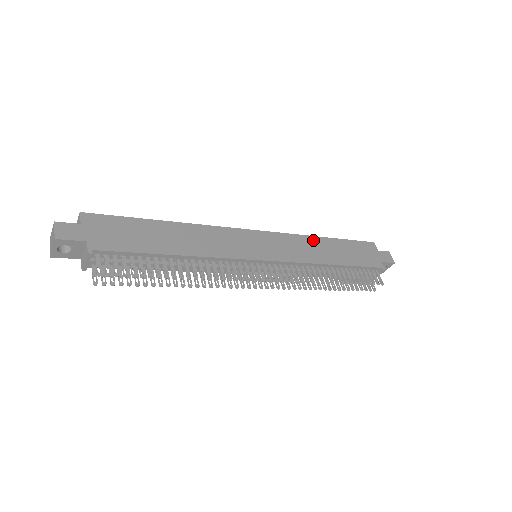
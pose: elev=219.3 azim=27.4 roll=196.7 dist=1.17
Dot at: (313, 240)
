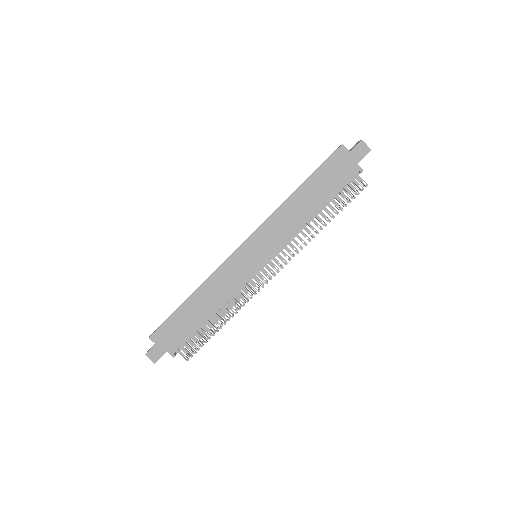
Dot at: (287, 206)
